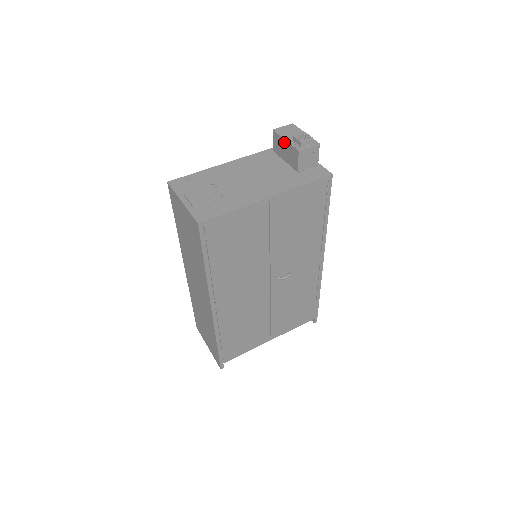
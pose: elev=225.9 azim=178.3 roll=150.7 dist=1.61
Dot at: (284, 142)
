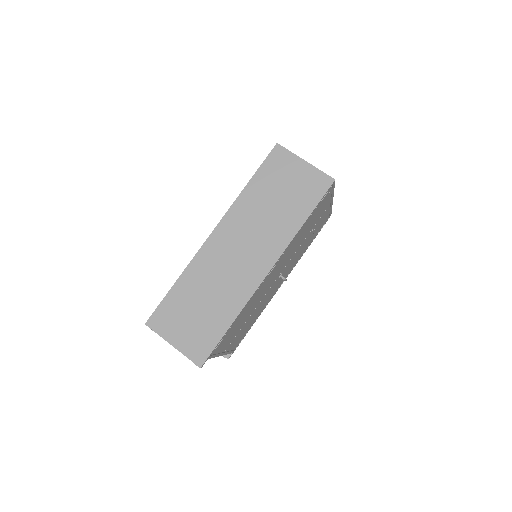
Dot at: occluded
